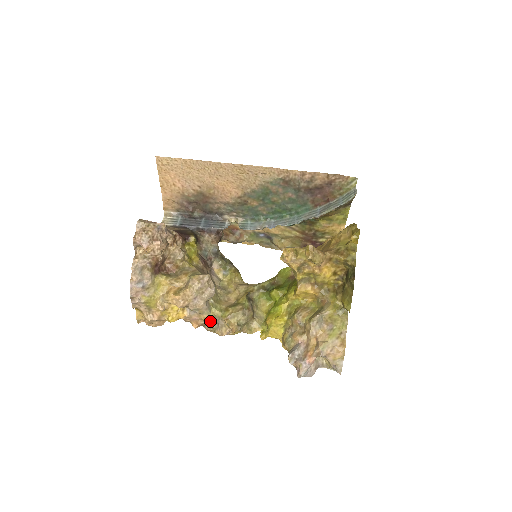
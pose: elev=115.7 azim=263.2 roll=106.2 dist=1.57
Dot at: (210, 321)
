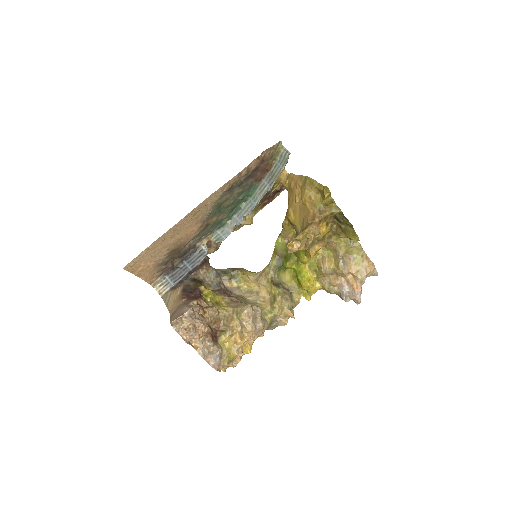
Dot at: (270, 325)
